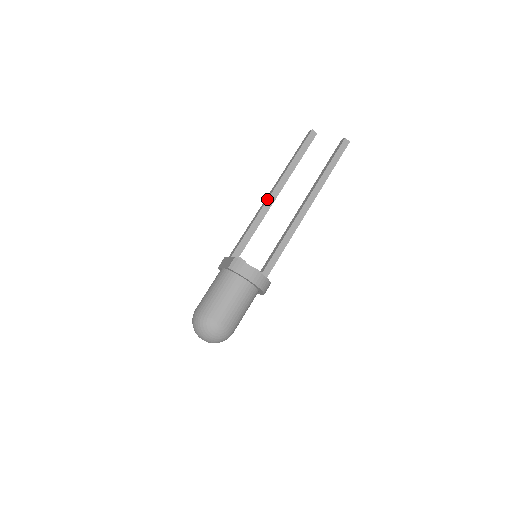
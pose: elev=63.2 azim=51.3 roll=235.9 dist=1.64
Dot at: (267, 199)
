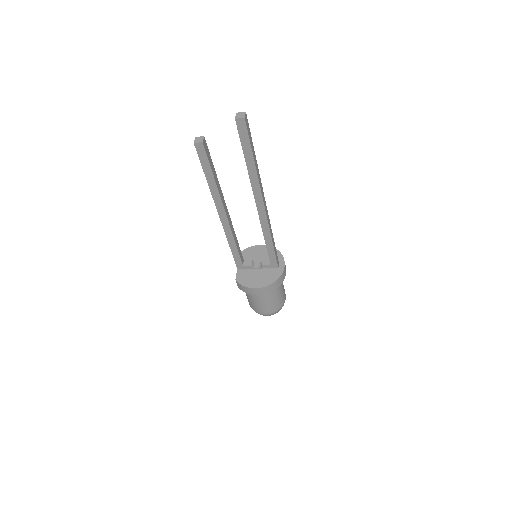
Dot at: occluded
